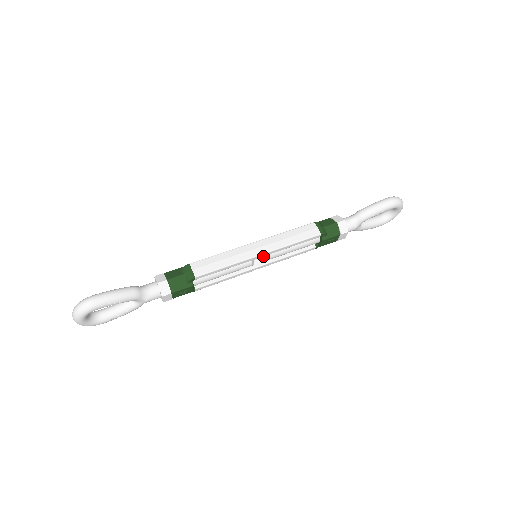
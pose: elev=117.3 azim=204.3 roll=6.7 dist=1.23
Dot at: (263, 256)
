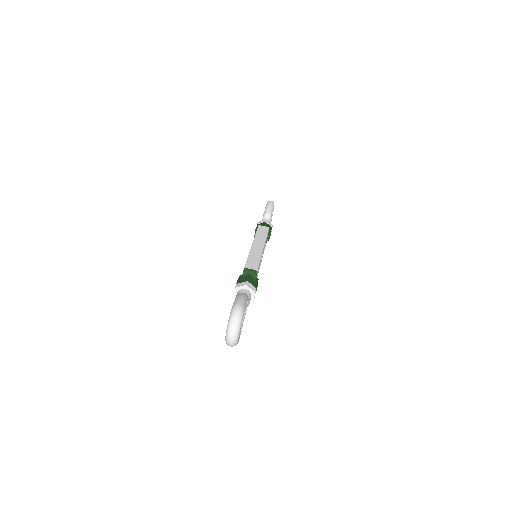
Dot at: occluded
